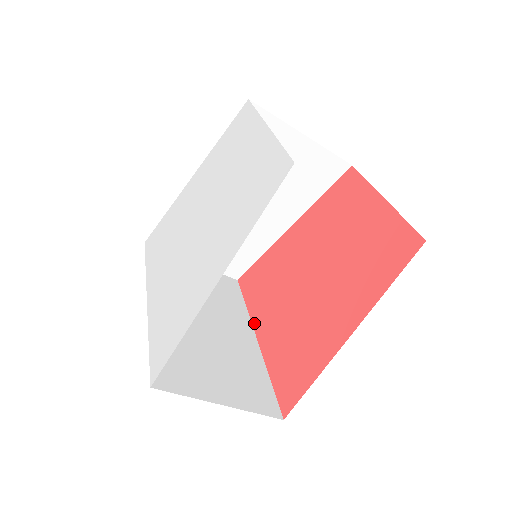
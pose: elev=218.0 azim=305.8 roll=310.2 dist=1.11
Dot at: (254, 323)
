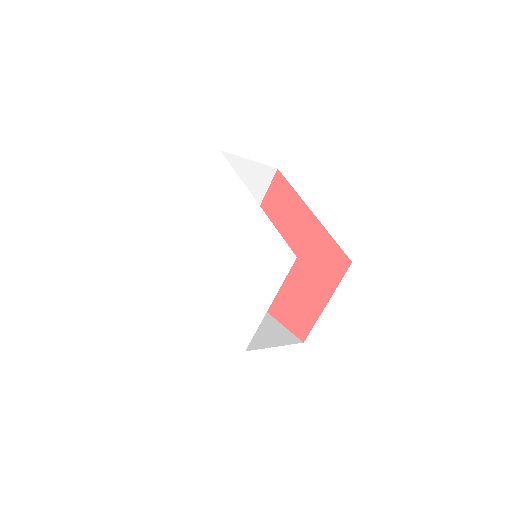
Dot at: occluded
